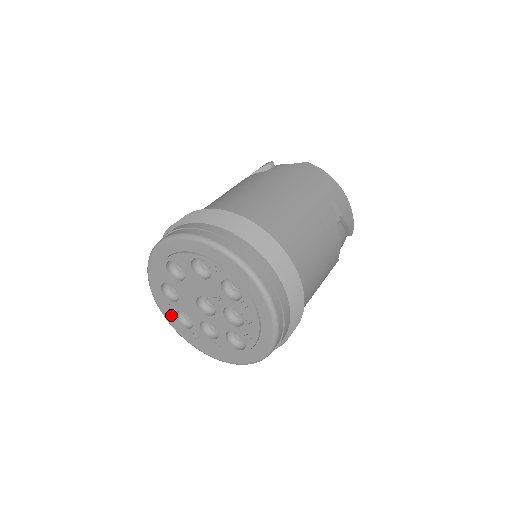
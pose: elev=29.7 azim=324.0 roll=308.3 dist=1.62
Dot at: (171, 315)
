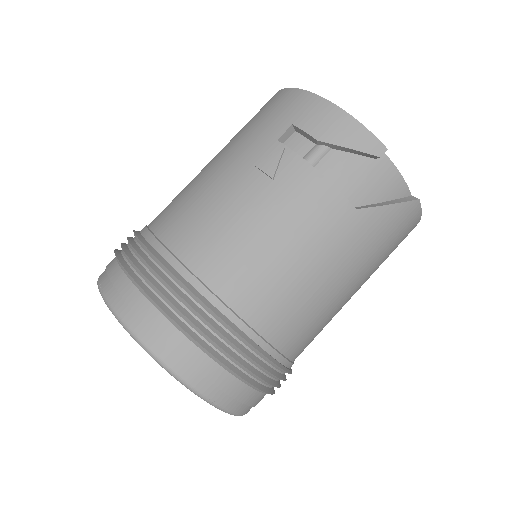
Dot at: occluded
